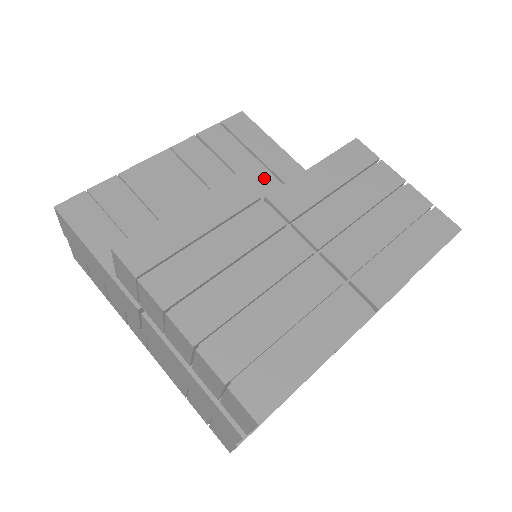
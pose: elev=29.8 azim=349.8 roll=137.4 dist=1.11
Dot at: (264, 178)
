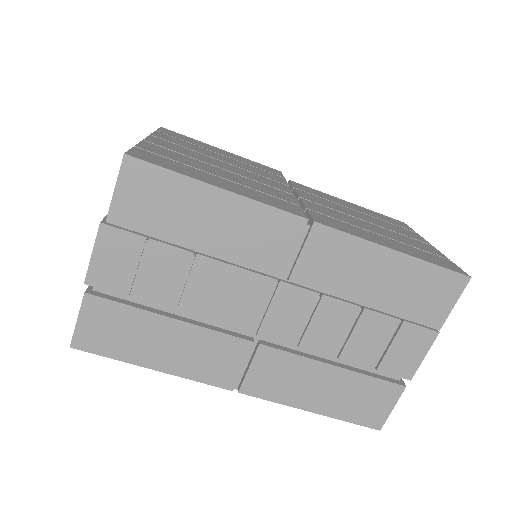
Dot at: occluded
